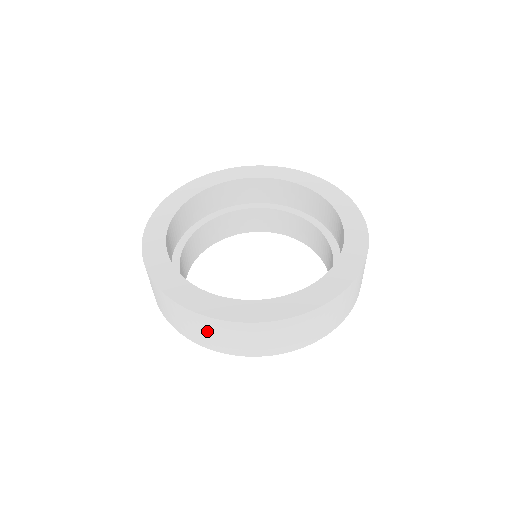
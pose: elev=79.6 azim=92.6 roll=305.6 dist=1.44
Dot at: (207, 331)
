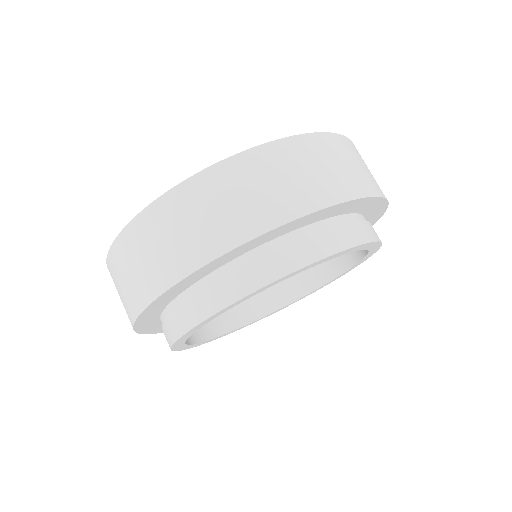
Dot at: (194, 216)
